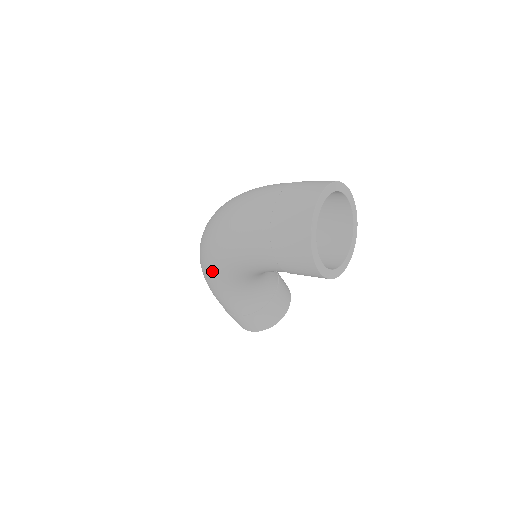
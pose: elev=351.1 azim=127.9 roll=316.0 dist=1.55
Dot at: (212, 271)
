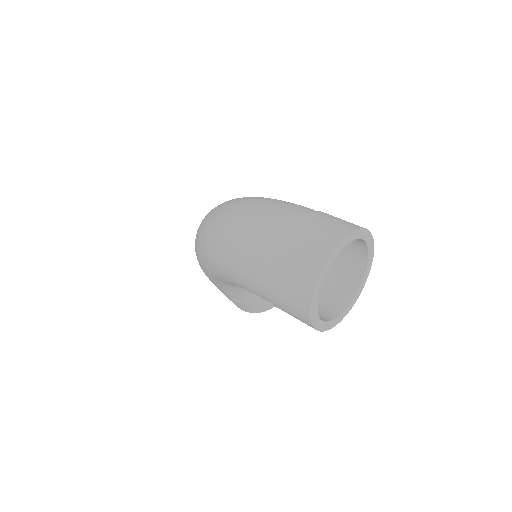
Dot at: (205, 269)
